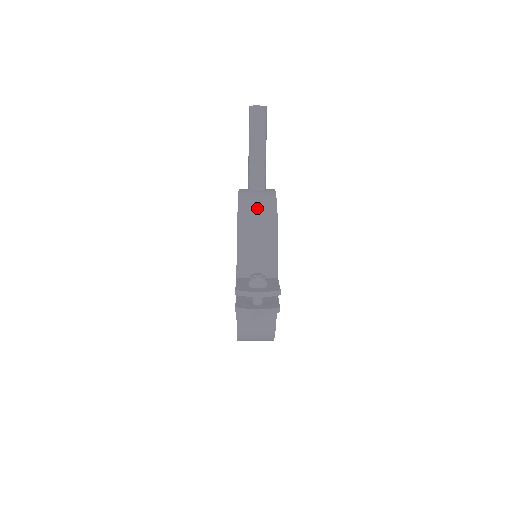
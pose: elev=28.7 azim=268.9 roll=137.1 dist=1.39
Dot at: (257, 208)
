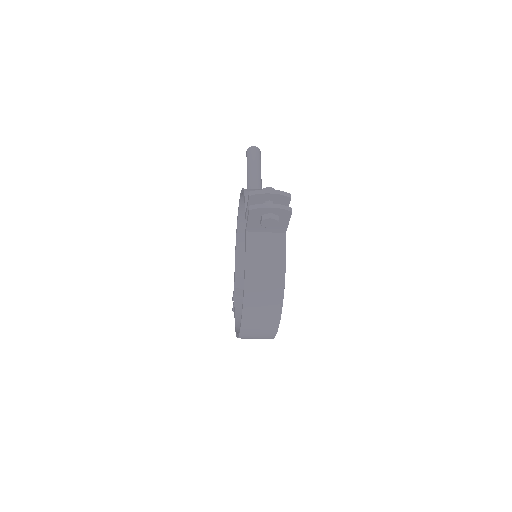
Dot at: occluded
